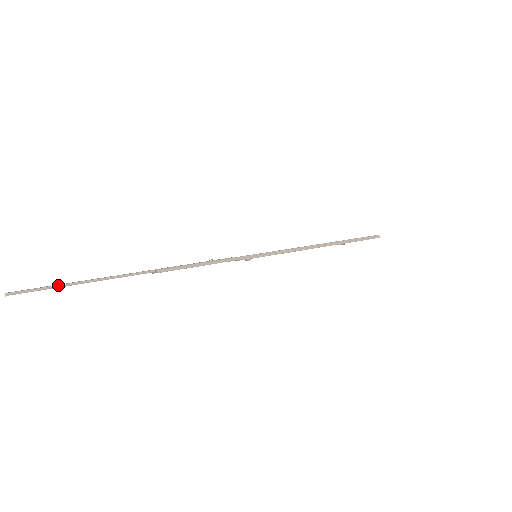
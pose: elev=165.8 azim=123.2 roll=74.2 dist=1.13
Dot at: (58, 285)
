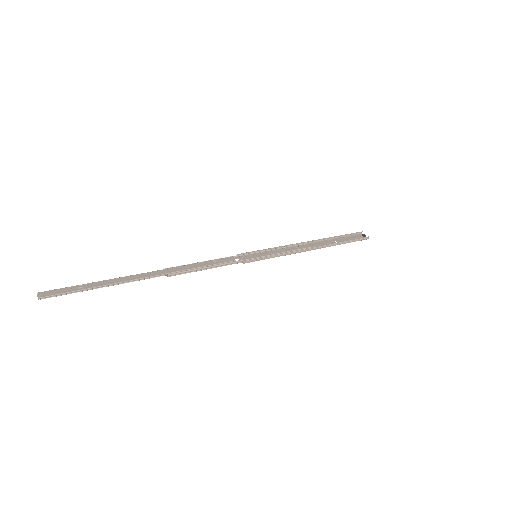
Dot at: (83, 290)
